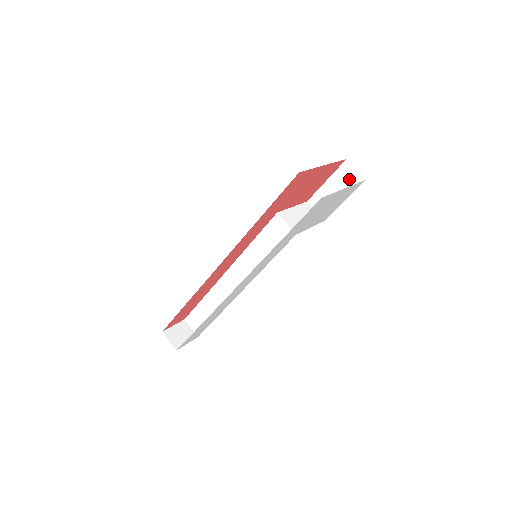
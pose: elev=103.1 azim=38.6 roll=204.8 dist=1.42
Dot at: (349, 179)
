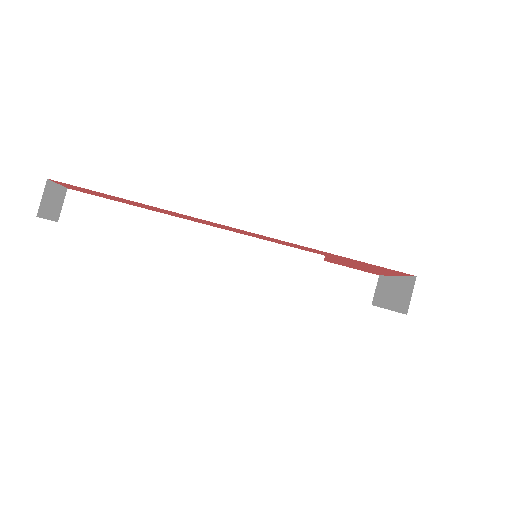
Dot at: (363, 289)
